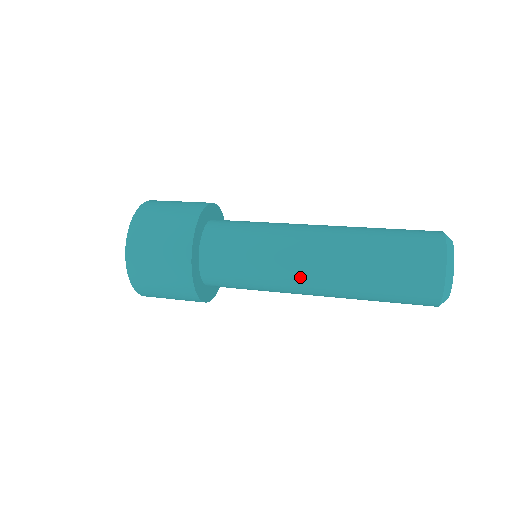
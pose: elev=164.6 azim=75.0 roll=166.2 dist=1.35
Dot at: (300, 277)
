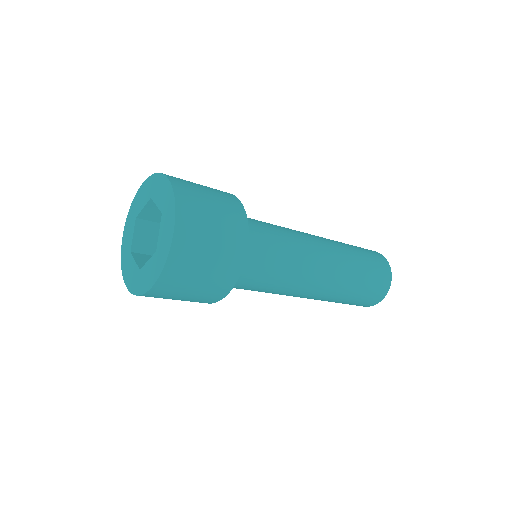
Dot at: (303, 292)
